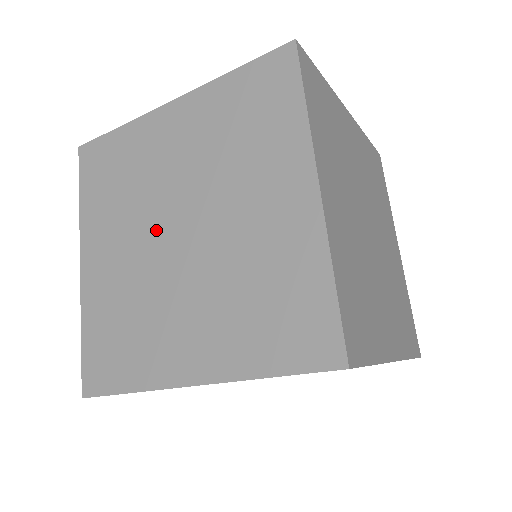
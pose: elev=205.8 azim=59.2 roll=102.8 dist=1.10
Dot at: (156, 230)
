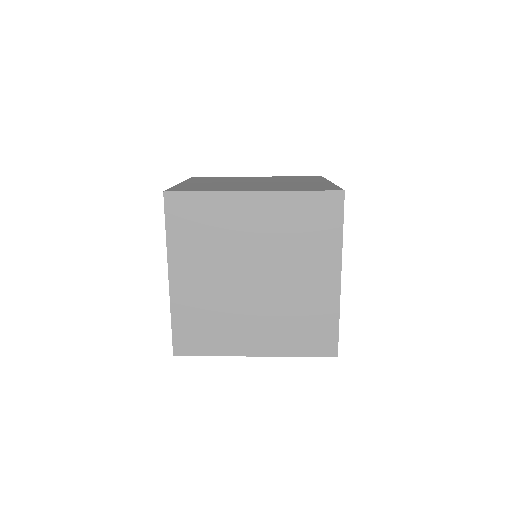
Dot at: (236, 272)
